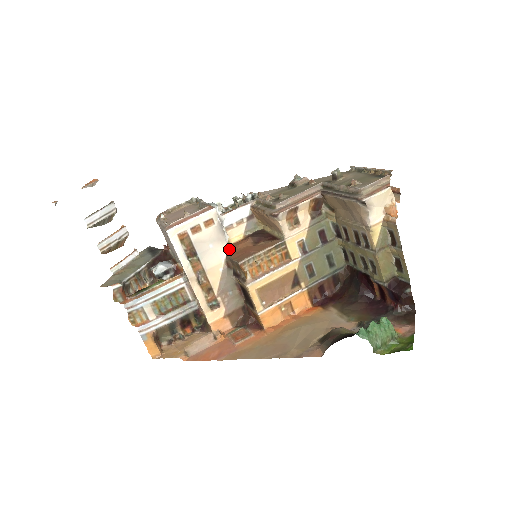
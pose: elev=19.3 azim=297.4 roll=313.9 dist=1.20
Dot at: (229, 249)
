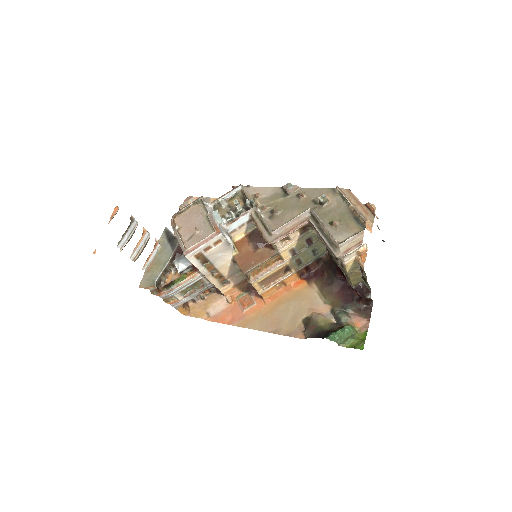
Dot at: (234, 252)
